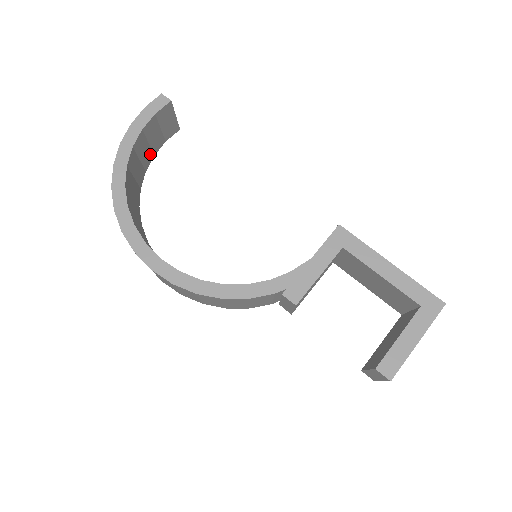
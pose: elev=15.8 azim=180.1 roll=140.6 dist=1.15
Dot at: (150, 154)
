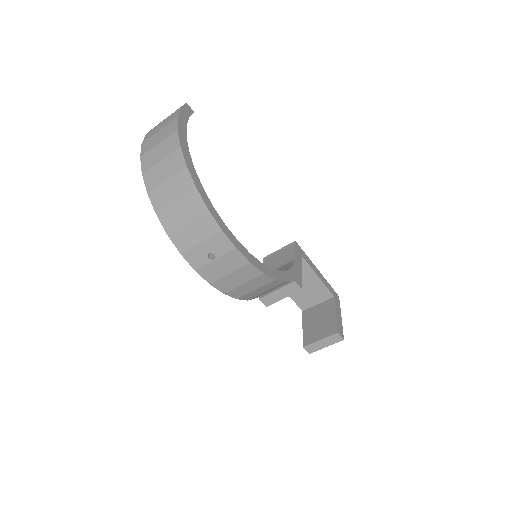
Dot at: occluded
